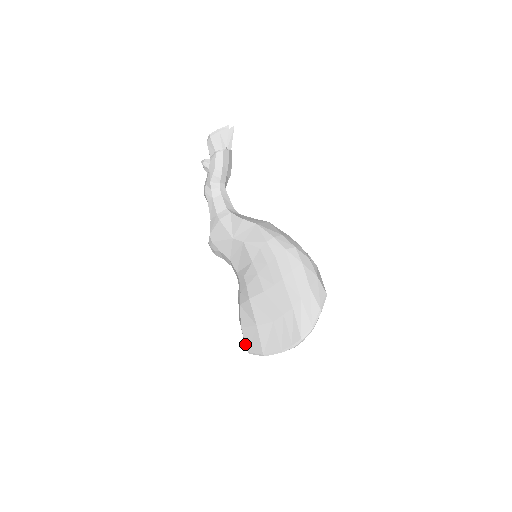
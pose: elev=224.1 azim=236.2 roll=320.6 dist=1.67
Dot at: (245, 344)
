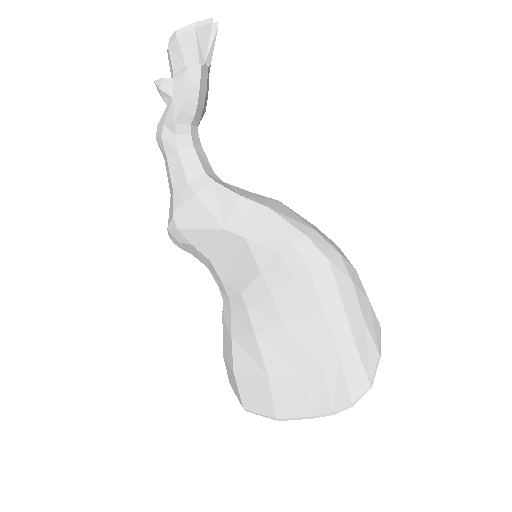
Dot at: (235, 393)
